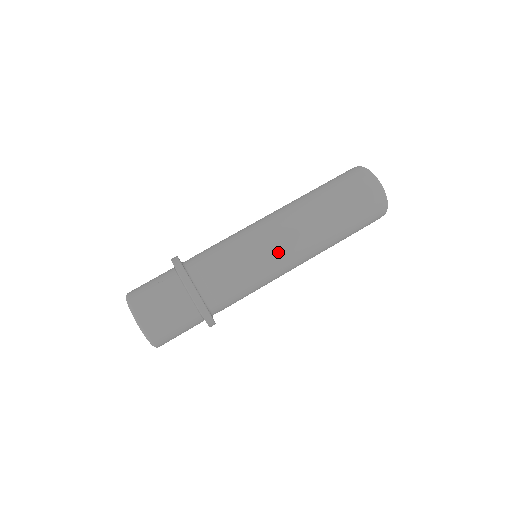
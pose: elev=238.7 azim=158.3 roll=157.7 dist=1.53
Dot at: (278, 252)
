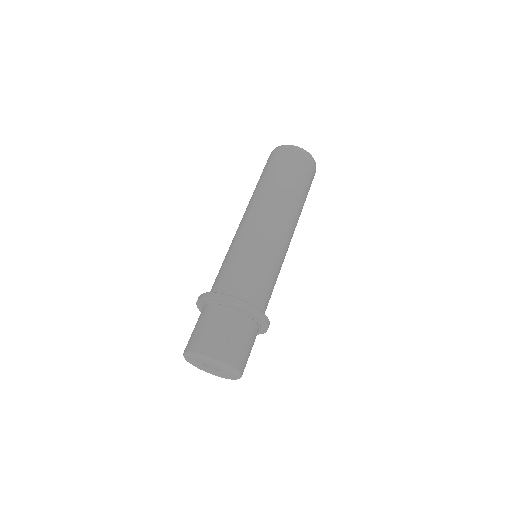
Dot at: occluded
